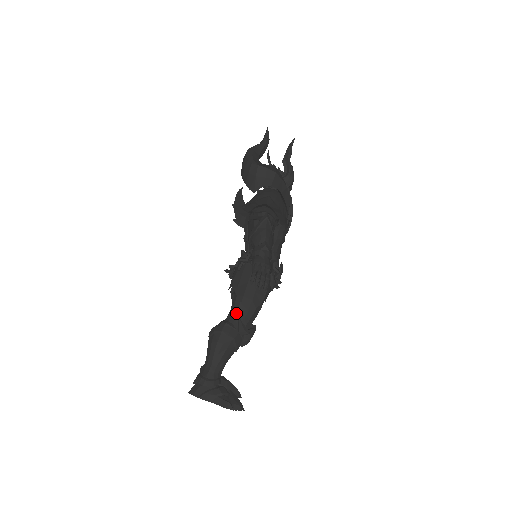
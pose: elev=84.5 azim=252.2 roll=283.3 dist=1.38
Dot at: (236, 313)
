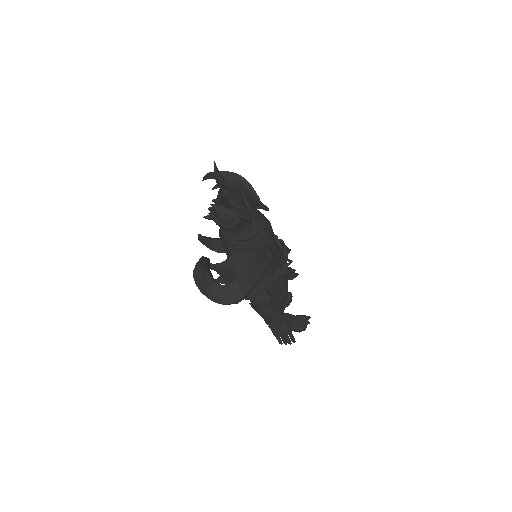
Dot at: occluded
